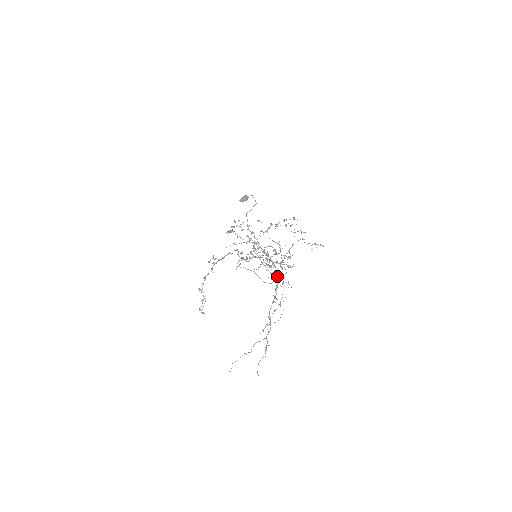
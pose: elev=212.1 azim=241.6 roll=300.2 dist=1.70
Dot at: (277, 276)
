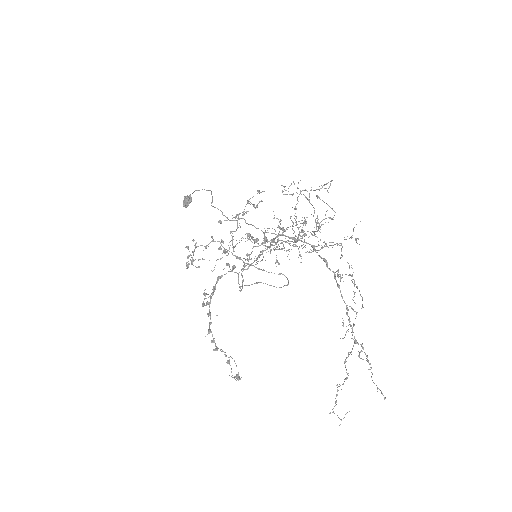
Dot at: occluded
